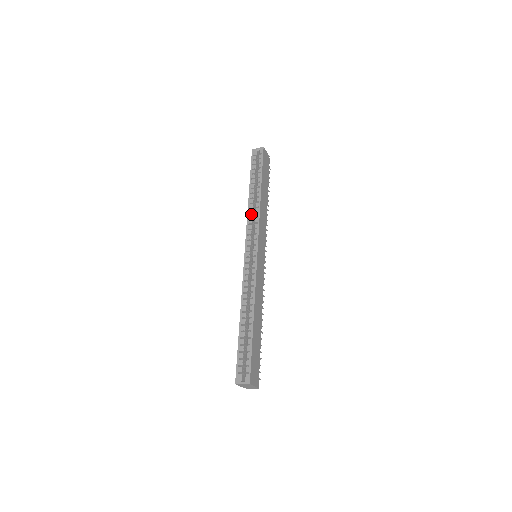
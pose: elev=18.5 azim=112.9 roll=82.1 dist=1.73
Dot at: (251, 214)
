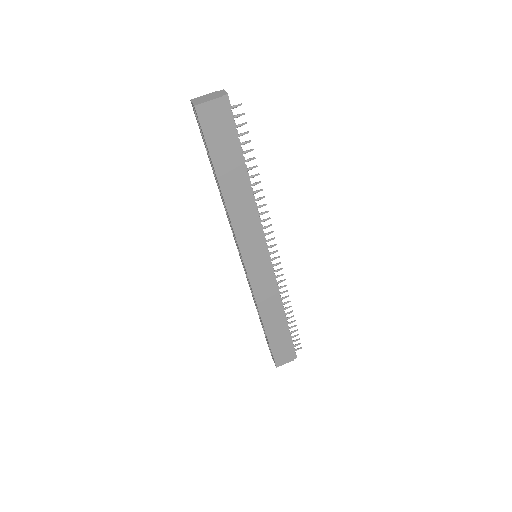
Dot at: (227, 215)
